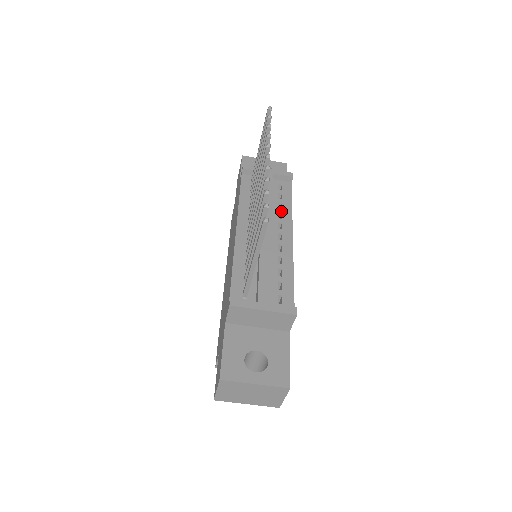
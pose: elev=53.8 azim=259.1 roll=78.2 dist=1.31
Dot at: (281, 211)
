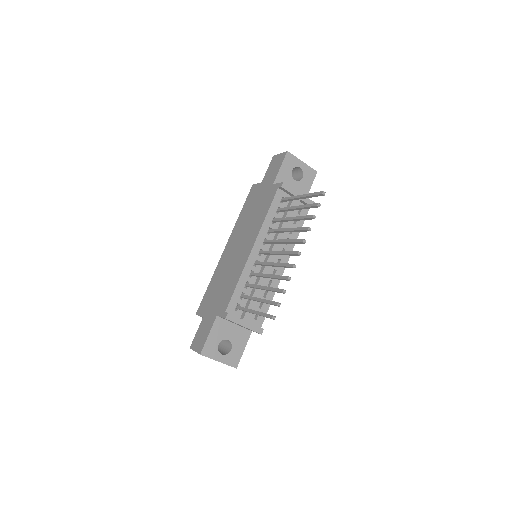
Dot at: (290, 237)
